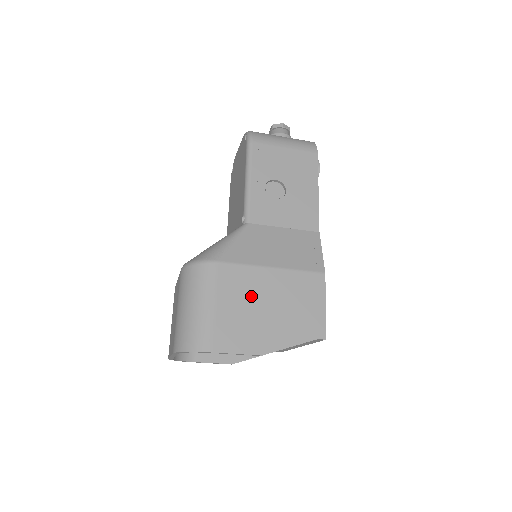
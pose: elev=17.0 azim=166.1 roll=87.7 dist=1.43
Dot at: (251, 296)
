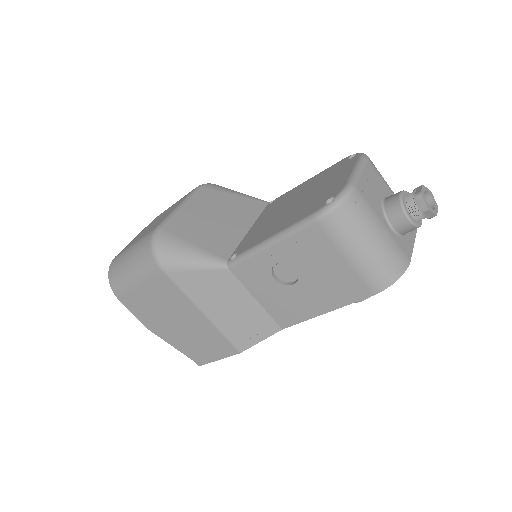
Dot at: (170, 307)
